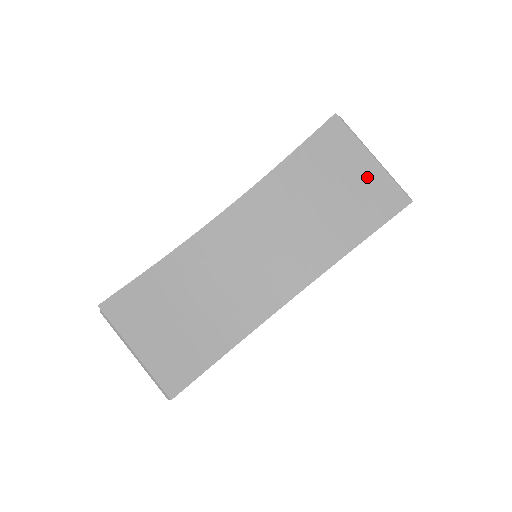
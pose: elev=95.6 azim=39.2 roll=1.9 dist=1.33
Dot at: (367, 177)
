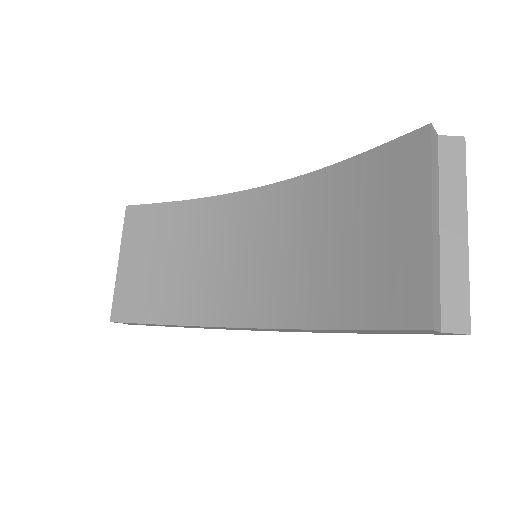
Dot at: (406, 246)
